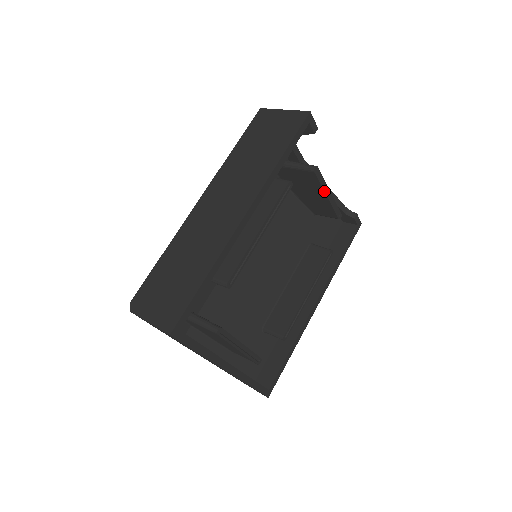
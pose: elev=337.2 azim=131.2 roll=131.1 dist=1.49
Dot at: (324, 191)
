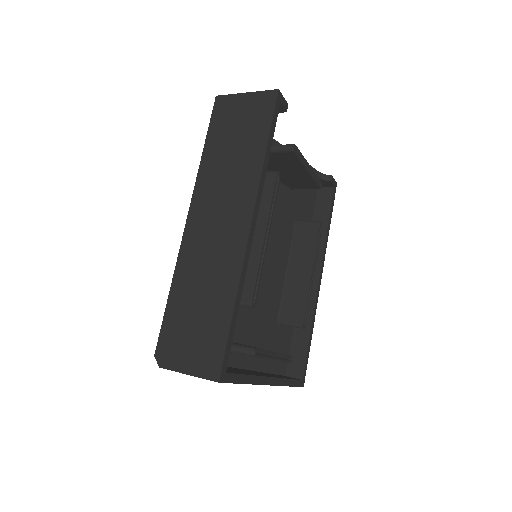
Dot at: (305, 167)
